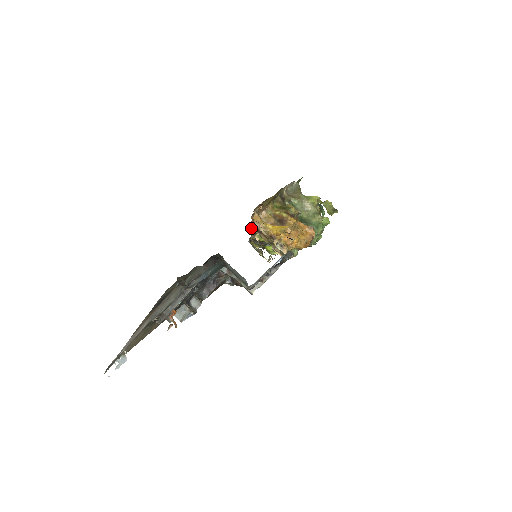
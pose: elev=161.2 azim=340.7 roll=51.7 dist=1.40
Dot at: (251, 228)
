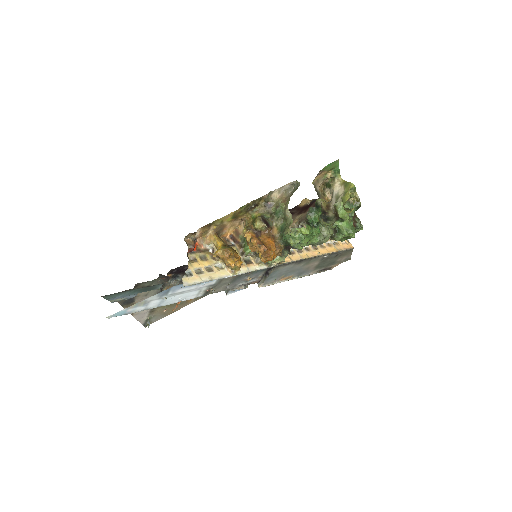
Dot at: (227, 239)
